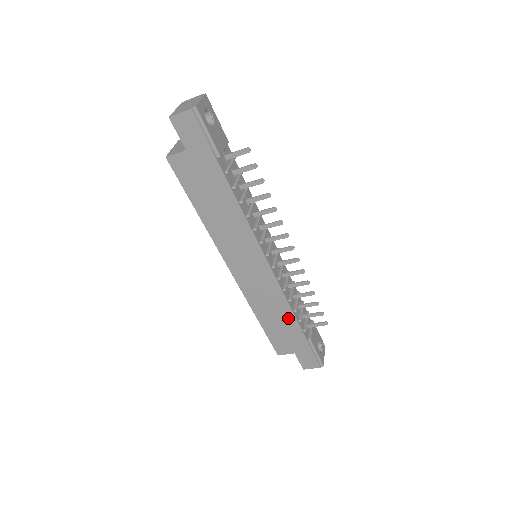
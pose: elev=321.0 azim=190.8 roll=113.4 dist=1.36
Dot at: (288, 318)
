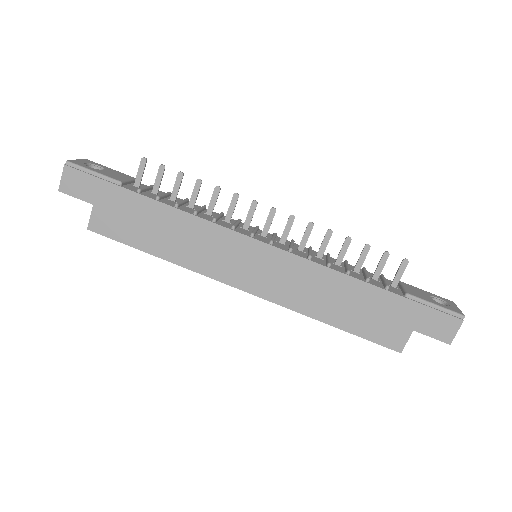
Dot at: (351, 288)
